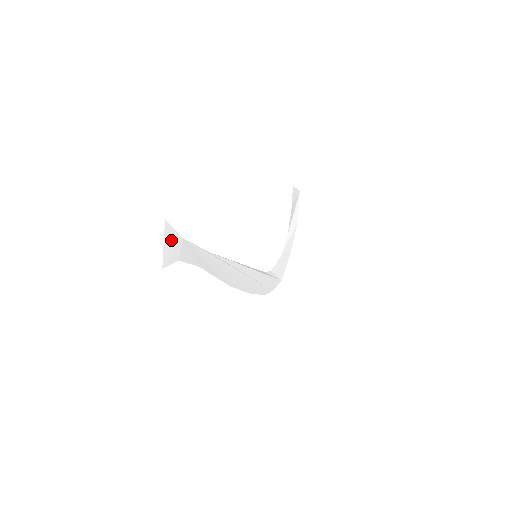
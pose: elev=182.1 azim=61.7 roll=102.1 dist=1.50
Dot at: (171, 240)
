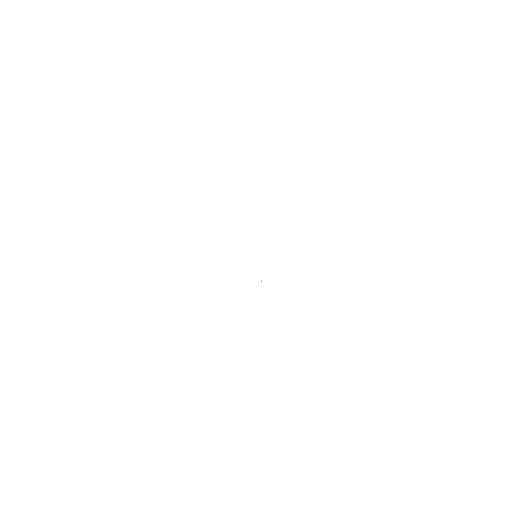
Dot at: occluded
